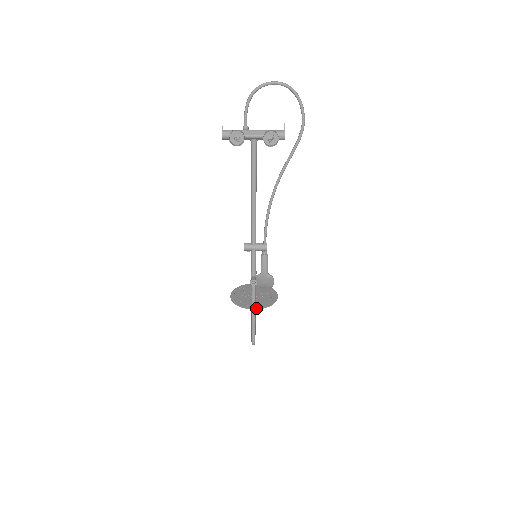
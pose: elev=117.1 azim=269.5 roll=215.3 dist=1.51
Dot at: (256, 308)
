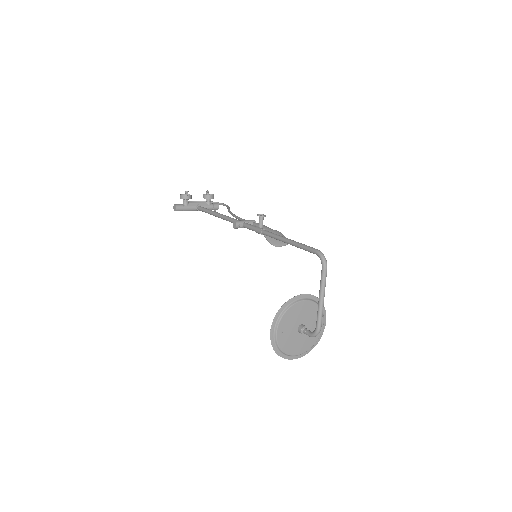
Dot at: (304, 296)
